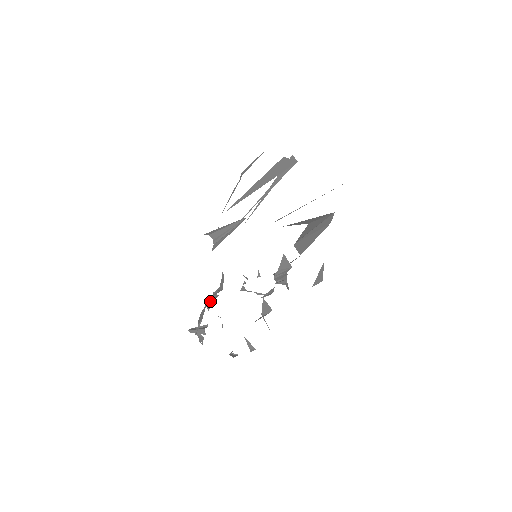
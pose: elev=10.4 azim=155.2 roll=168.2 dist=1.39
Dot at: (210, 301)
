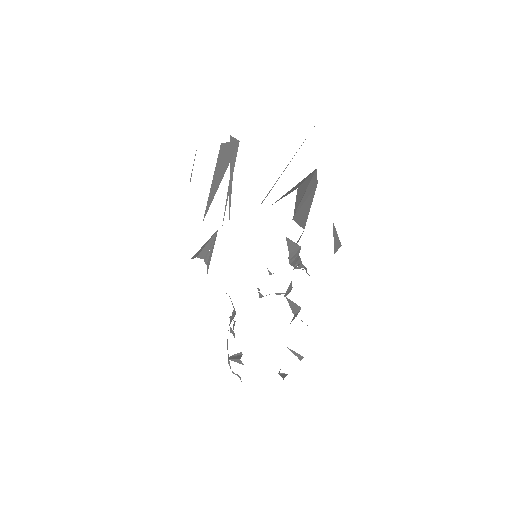
Dot at: (230, 330)
